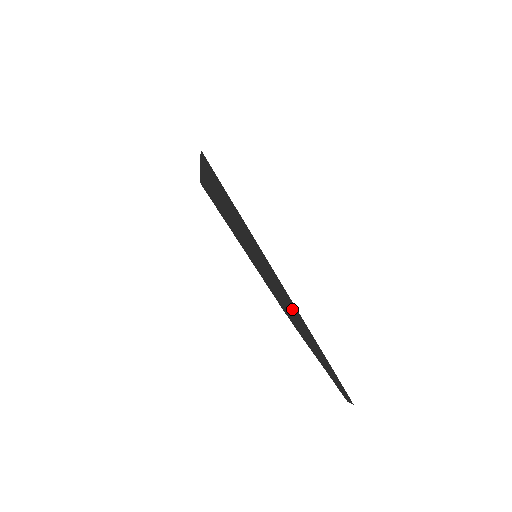
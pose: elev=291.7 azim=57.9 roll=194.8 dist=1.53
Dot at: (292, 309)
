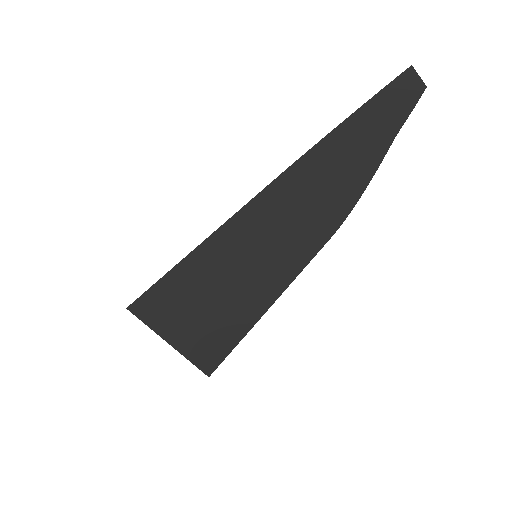
Dot at: (304, 186)
